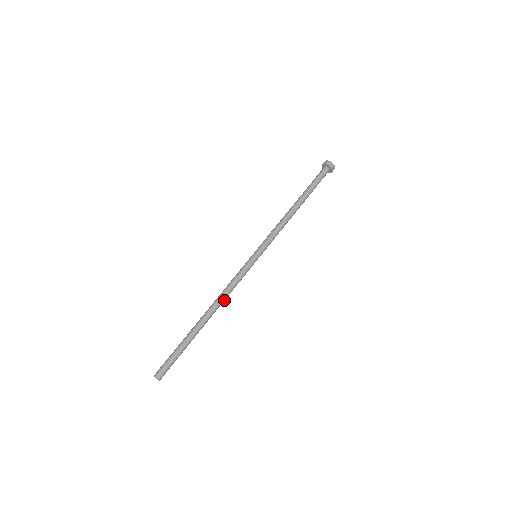
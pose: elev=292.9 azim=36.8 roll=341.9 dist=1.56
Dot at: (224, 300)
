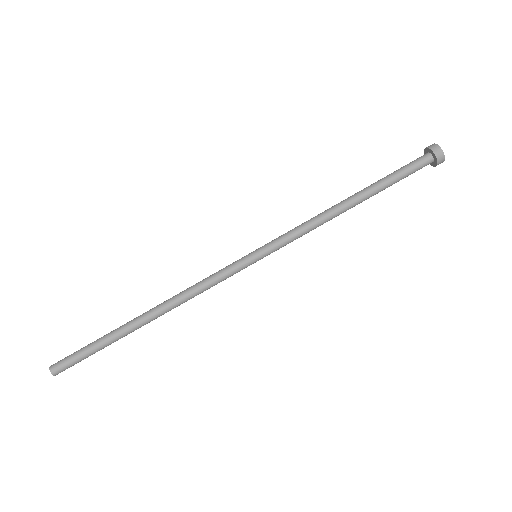
Dot at: (183, 302)
